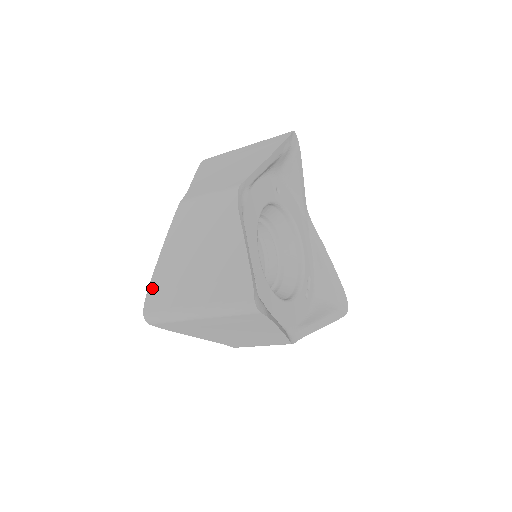
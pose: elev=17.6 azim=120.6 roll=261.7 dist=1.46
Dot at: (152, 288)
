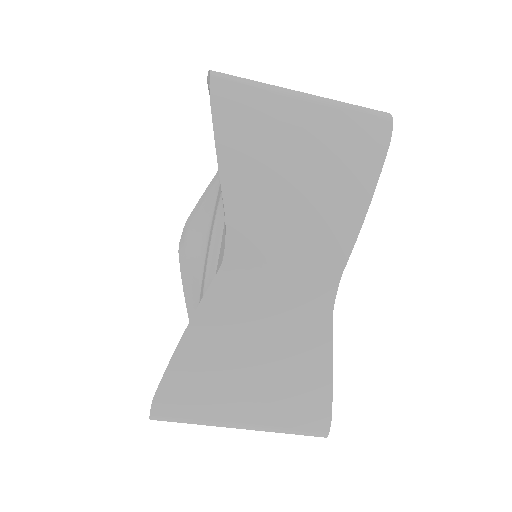
Dot at: occluded
